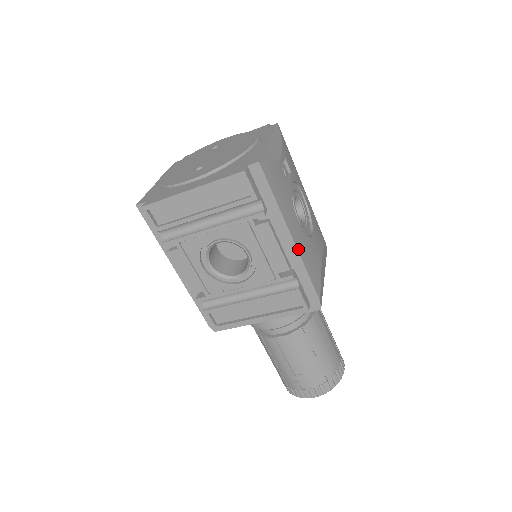
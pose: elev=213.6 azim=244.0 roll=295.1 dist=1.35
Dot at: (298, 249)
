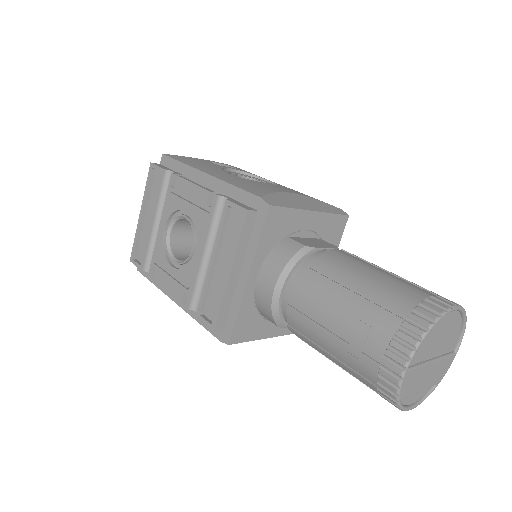
Dot at: (217, 177)
